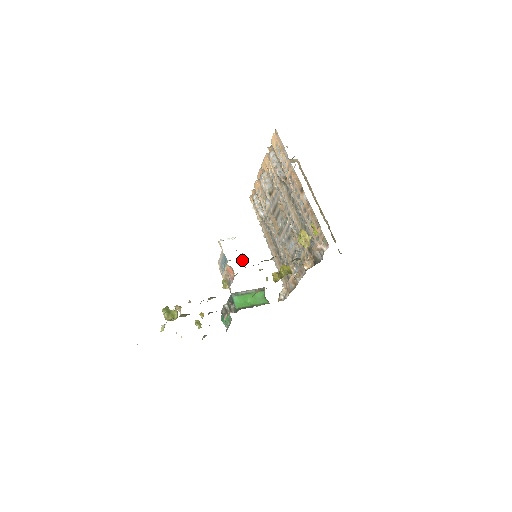
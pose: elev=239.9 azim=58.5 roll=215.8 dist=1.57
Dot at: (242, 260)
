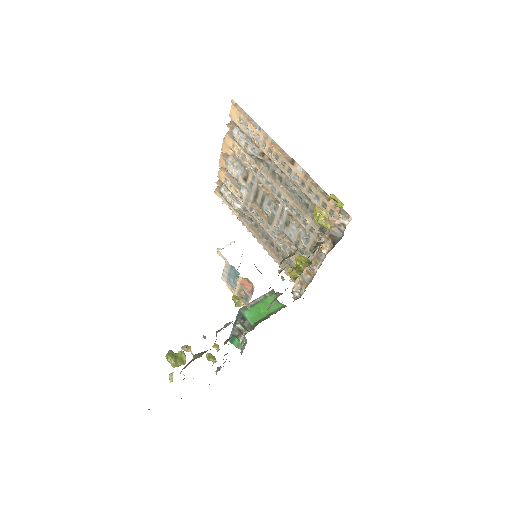
Dot at: occluded
